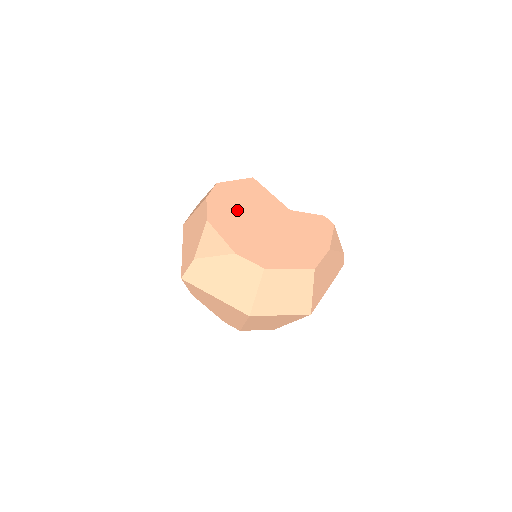
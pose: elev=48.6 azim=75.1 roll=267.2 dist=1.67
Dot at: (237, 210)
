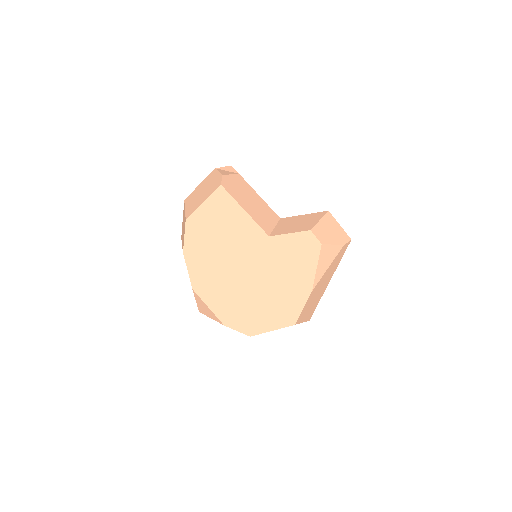
Dot at: (215, 262)
